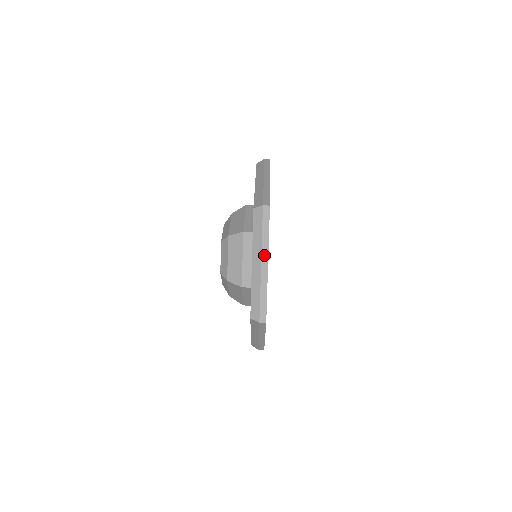
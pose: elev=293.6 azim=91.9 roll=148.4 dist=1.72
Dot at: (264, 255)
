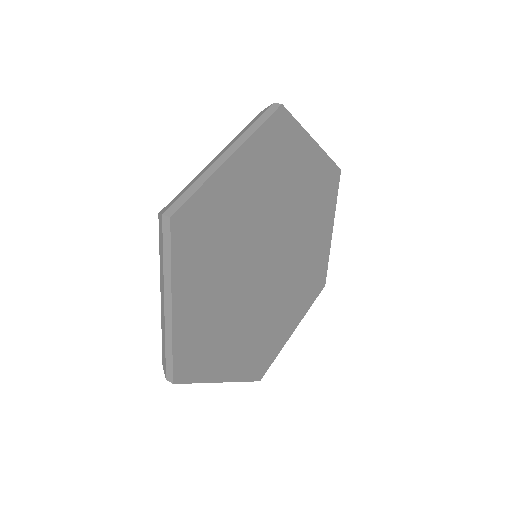
Dot at: (235, 145)
